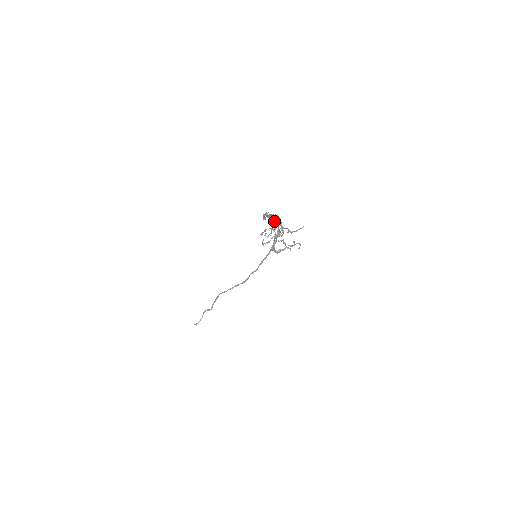
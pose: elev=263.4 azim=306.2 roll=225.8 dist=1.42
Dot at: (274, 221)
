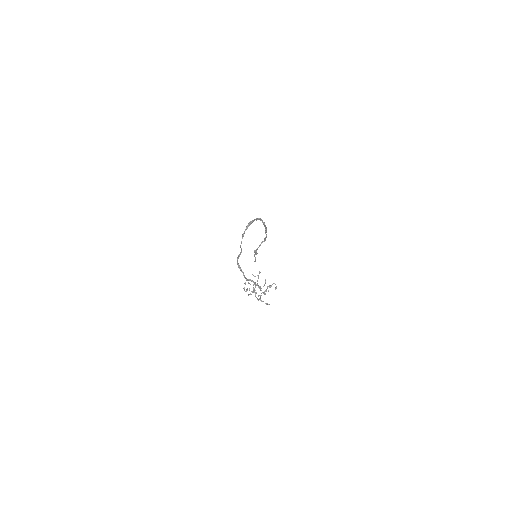
Dot at: (246, 280)
